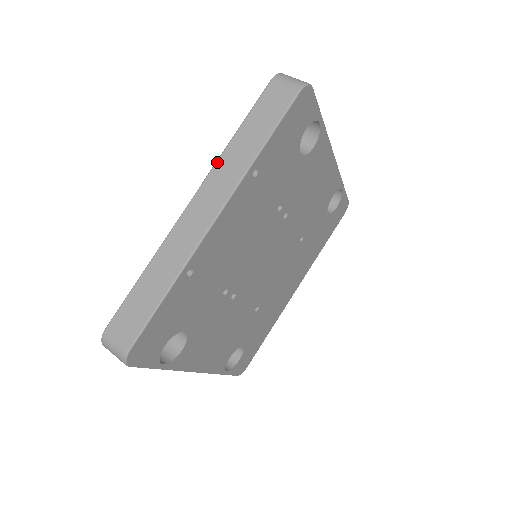
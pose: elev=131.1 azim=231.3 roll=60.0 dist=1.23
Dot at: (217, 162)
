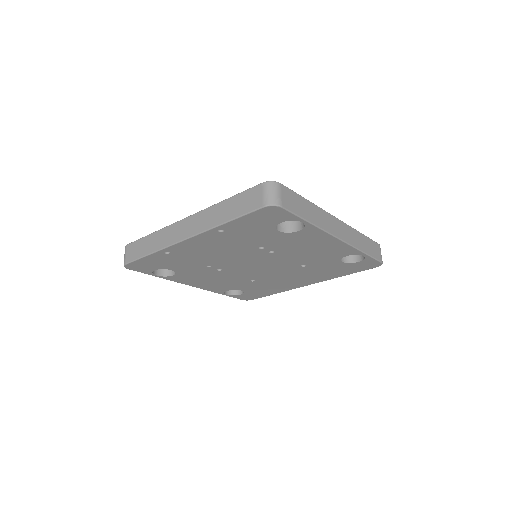
Dot at: (208, 208)
